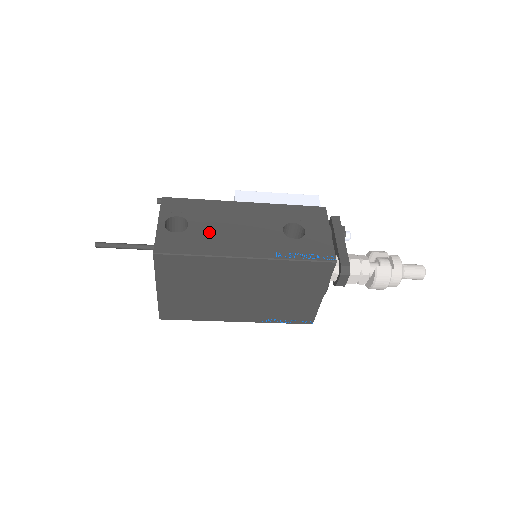
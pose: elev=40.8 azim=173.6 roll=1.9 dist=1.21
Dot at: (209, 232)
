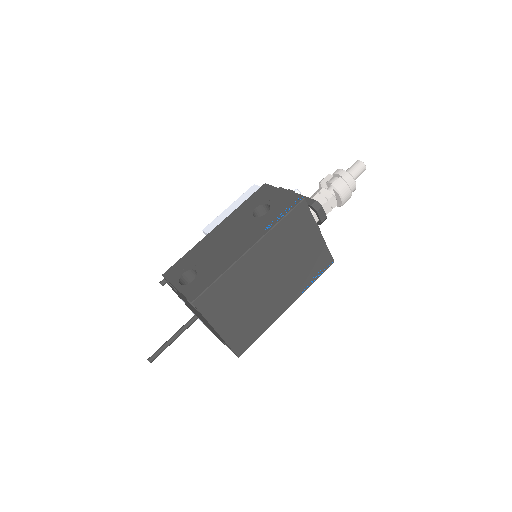
Dot at: (212, 261)
